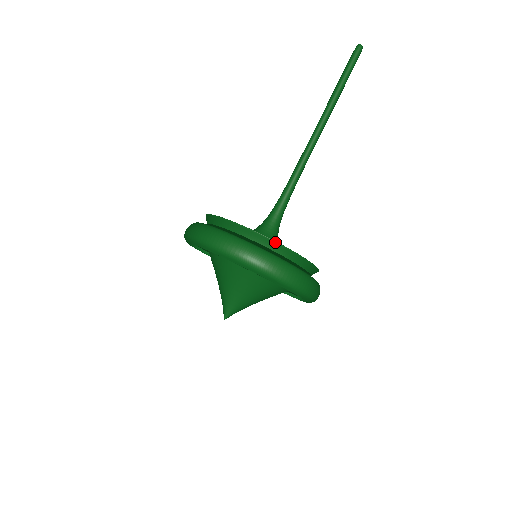
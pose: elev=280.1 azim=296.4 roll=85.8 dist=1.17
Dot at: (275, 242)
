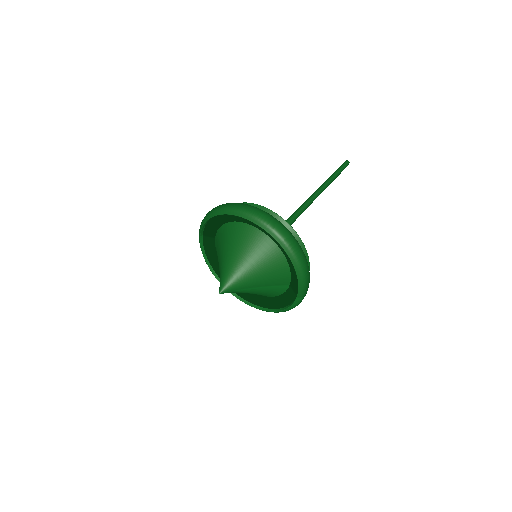
Dot at: (283, 219)
